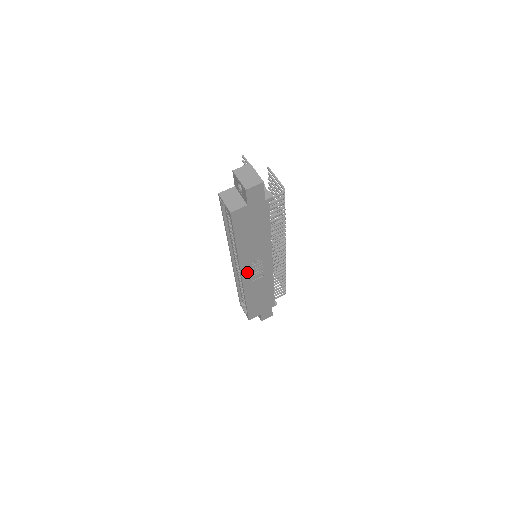
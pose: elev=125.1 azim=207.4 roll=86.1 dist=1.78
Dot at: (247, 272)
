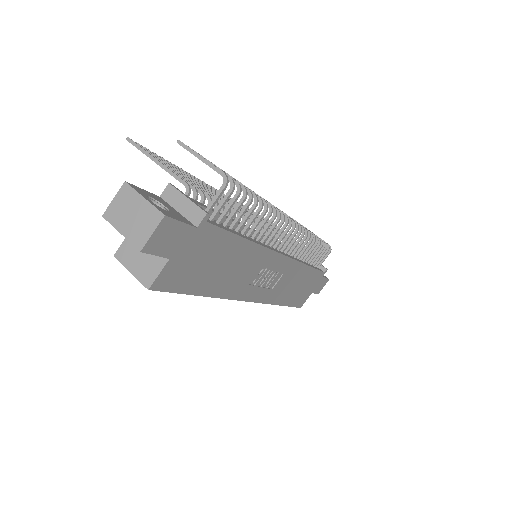
Dot at: (254, 292)
